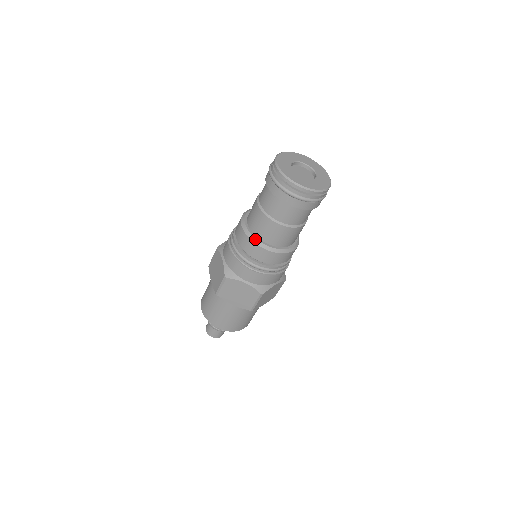
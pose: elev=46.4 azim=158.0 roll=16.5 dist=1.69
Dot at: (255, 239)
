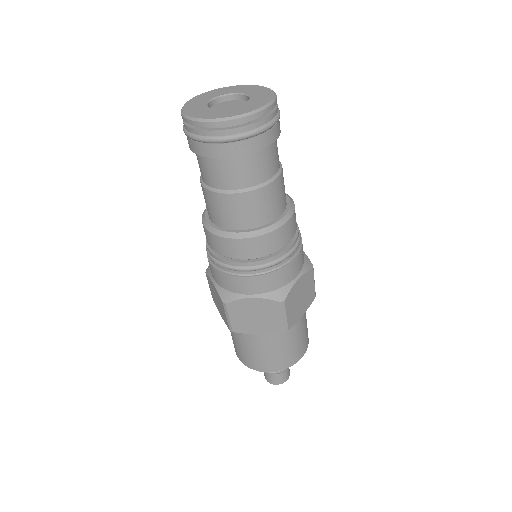
Dot at: (224, 232)
